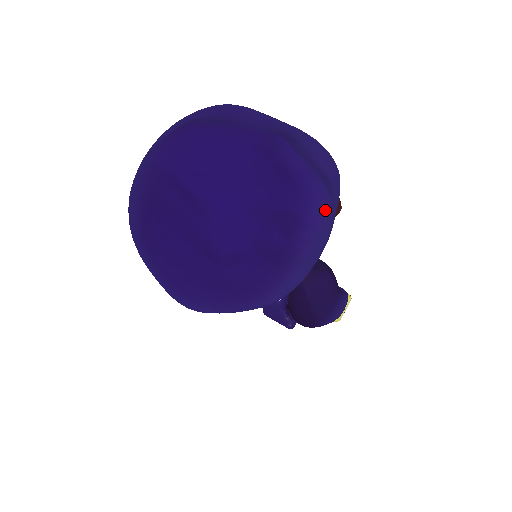
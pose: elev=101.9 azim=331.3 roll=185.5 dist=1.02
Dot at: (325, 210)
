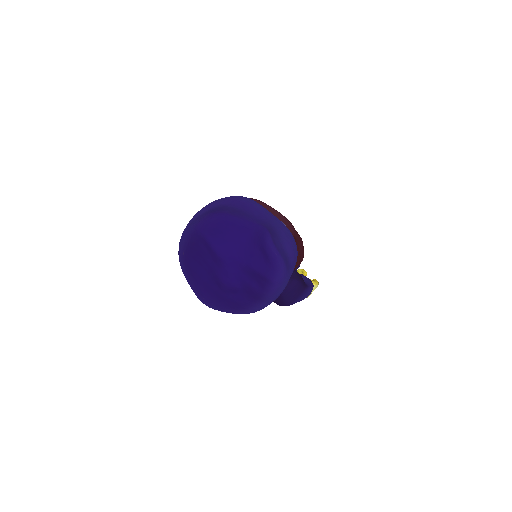
Dot at: (283, 278)
